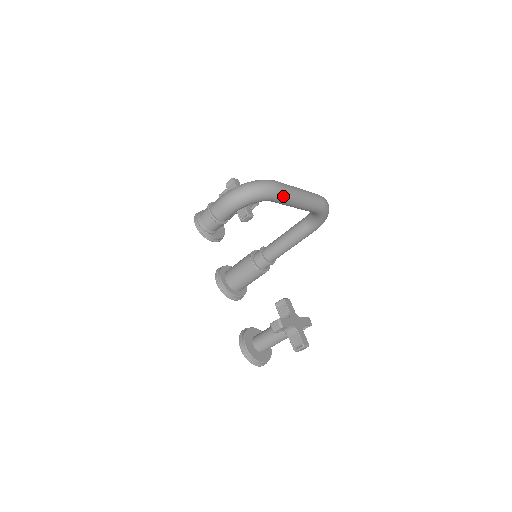
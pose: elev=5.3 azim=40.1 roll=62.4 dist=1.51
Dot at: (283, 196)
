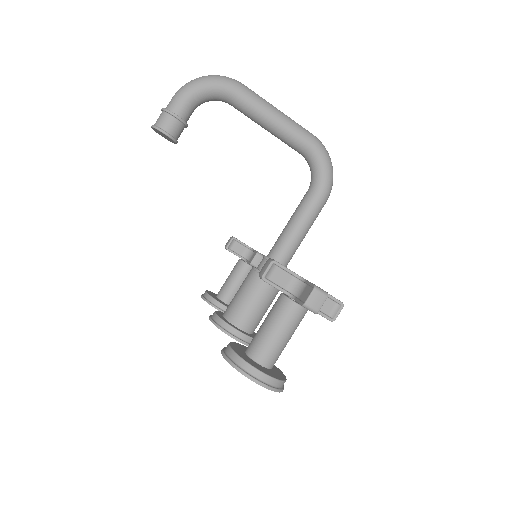
Dot at: (246, 91)
